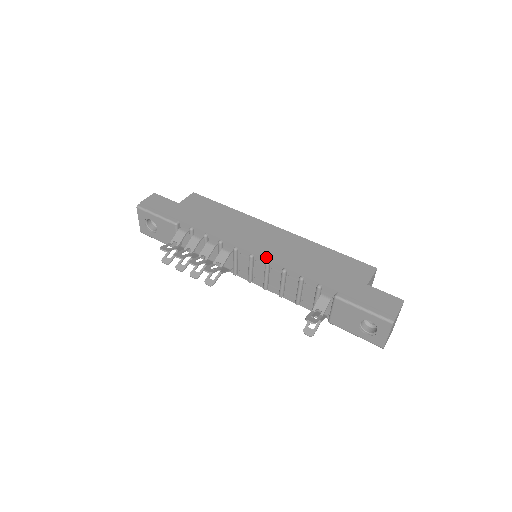
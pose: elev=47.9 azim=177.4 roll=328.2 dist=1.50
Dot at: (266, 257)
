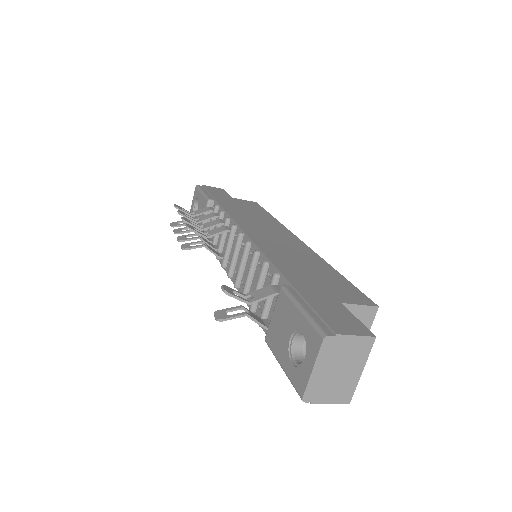
Dot at: (253, 238)
